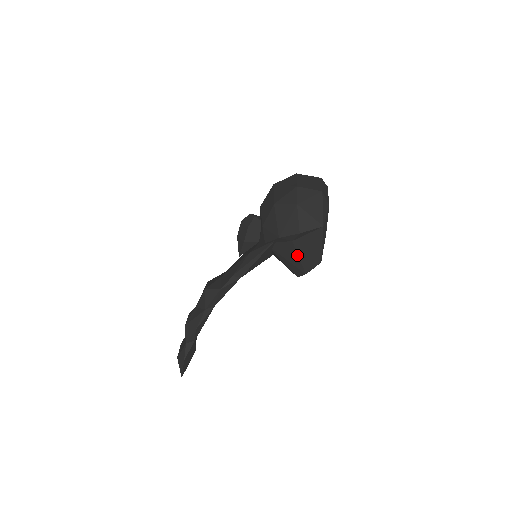
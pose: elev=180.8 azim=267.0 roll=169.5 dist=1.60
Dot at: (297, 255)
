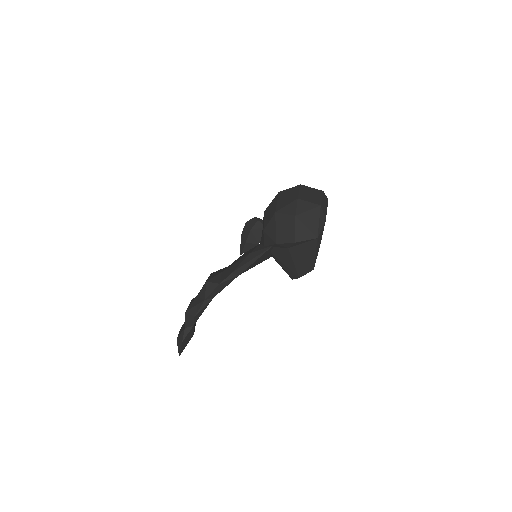
Dot at: (292, 261)
